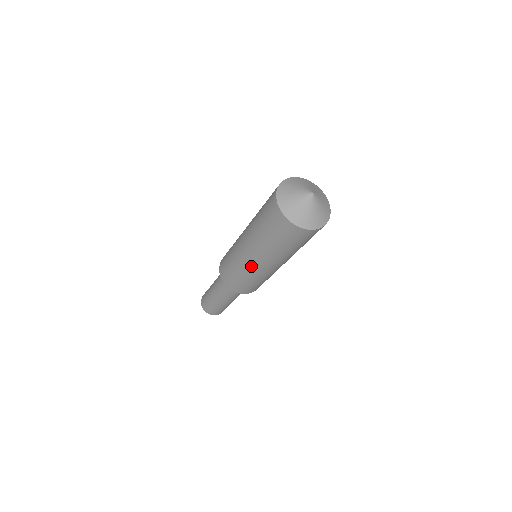
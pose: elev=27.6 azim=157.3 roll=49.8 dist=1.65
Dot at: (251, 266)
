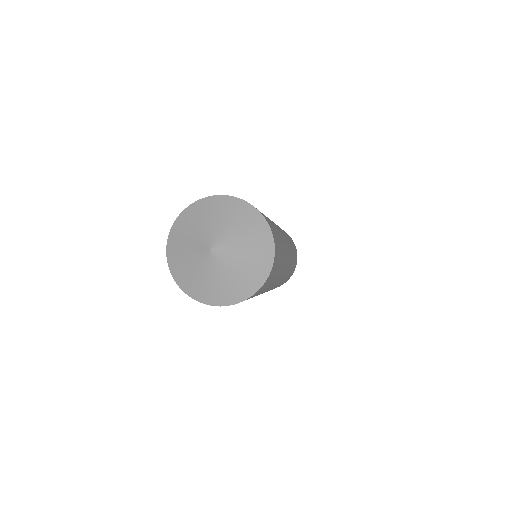
Dot at: occluded
